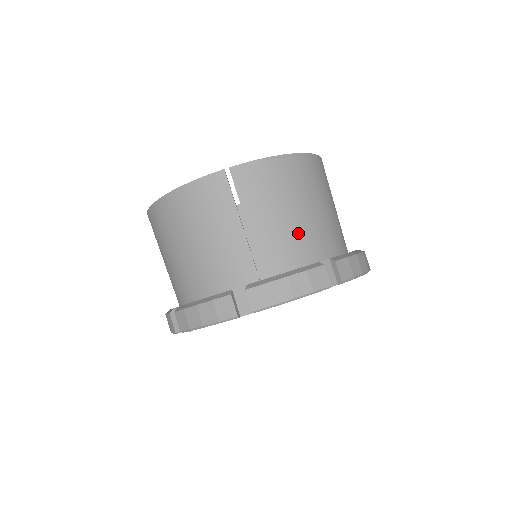
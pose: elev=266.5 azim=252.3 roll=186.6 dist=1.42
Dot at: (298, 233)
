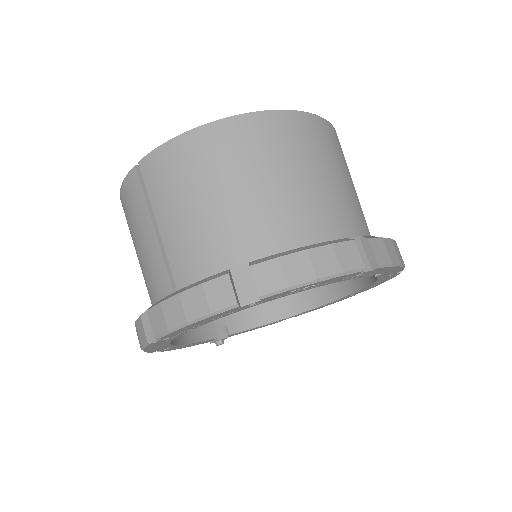
Dot at: (214, 230)
